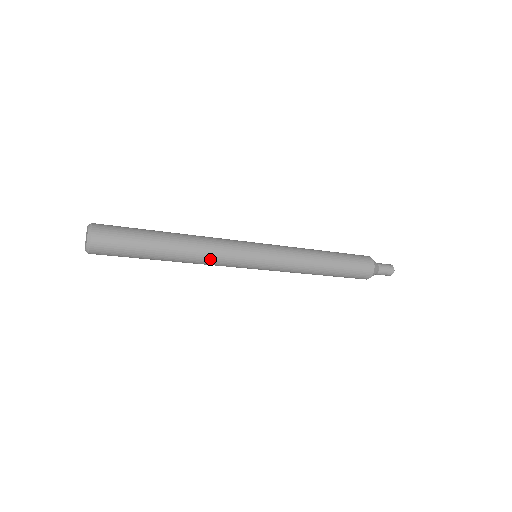
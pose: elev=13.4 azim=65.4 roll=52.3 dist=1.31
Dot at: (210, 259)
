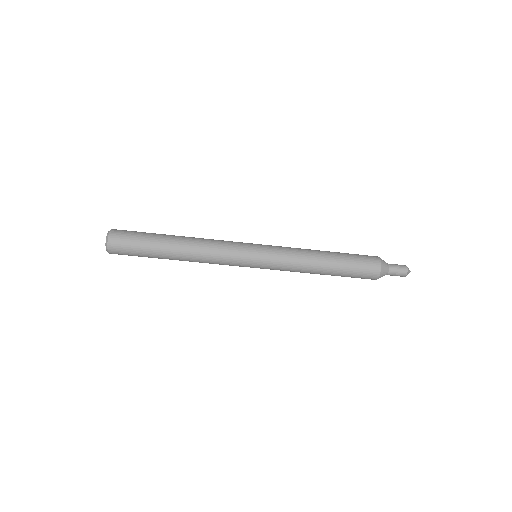
Dot at: (210, 247)
